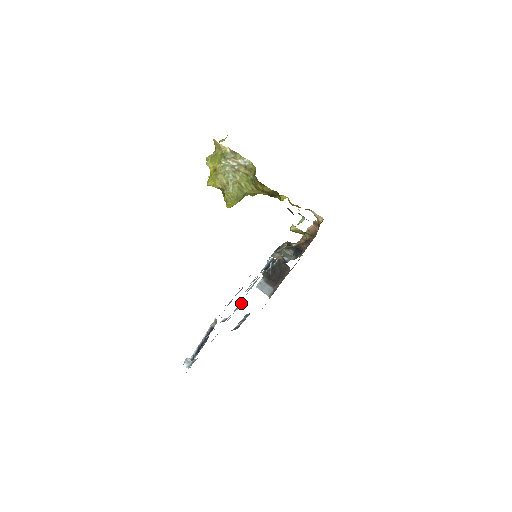
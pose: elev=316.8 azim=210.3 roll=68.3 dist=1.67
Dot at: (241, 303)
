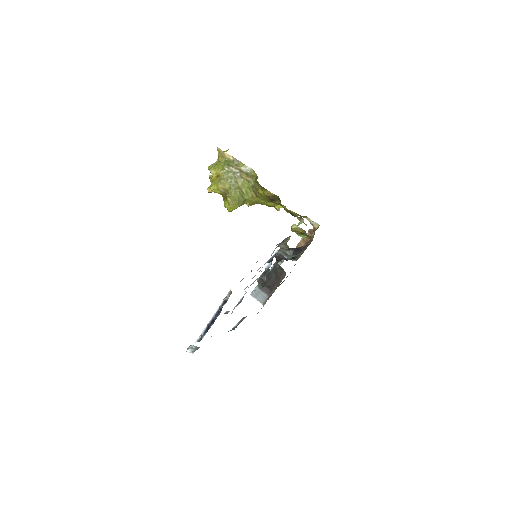
Dot at: (241, 300)
